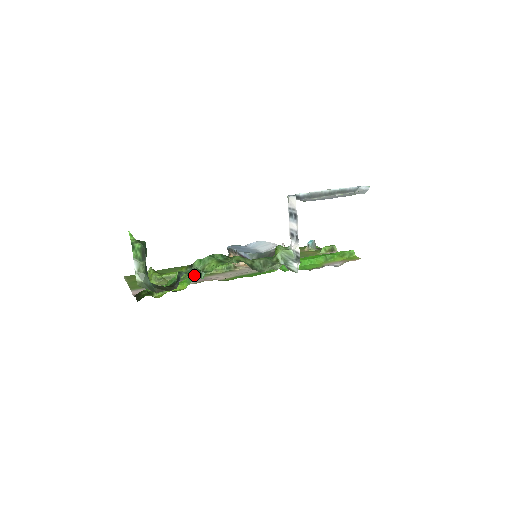
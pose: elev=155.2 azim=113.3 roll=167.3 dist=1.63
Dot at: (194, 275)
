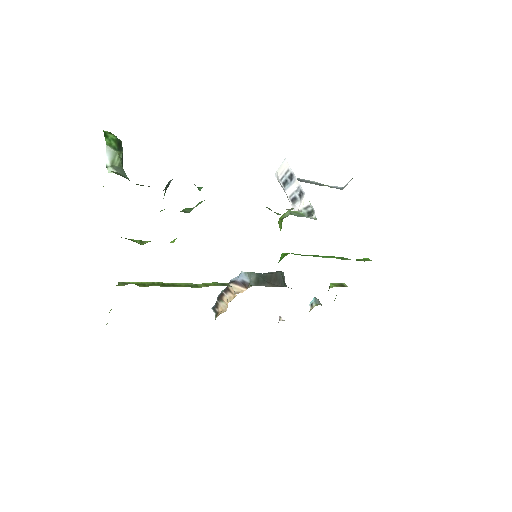
Dot at: occluded
